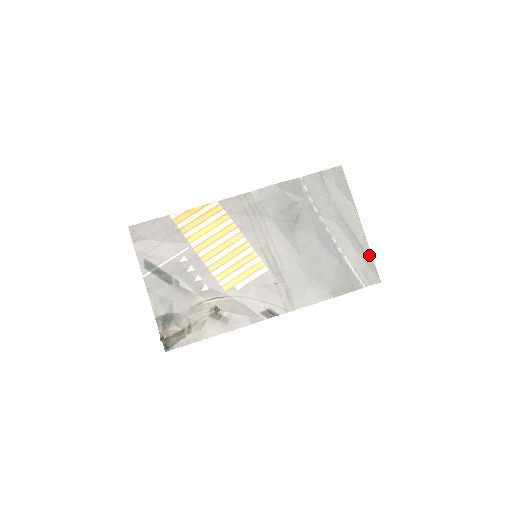
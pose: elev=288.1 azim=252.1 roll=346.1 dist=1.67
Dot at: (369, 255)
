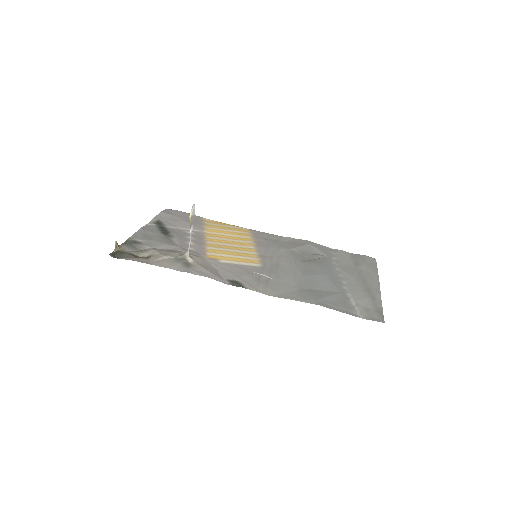
Dot at: (379, 304)
